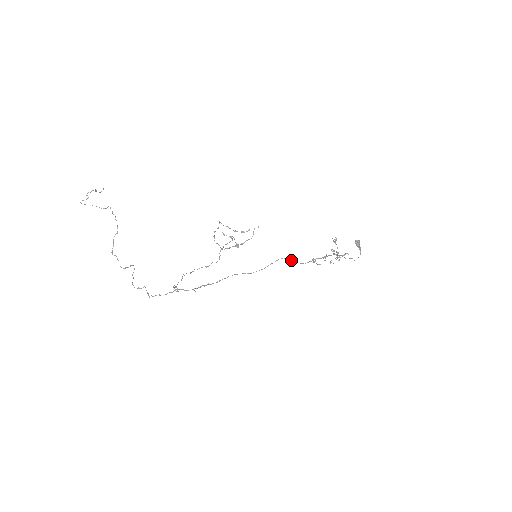
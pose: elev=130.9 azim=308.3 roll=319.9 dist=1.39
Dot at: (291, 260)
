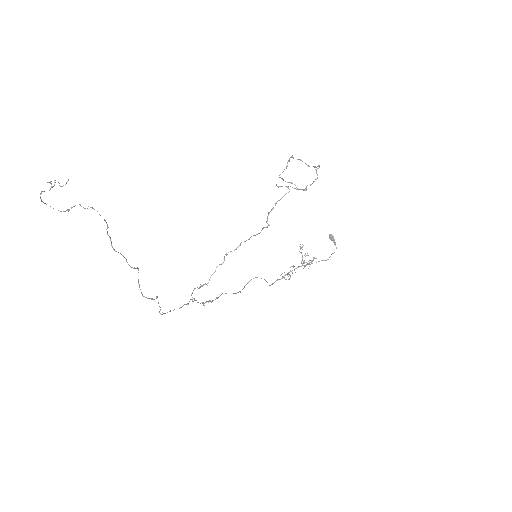
Dot at: occluded
